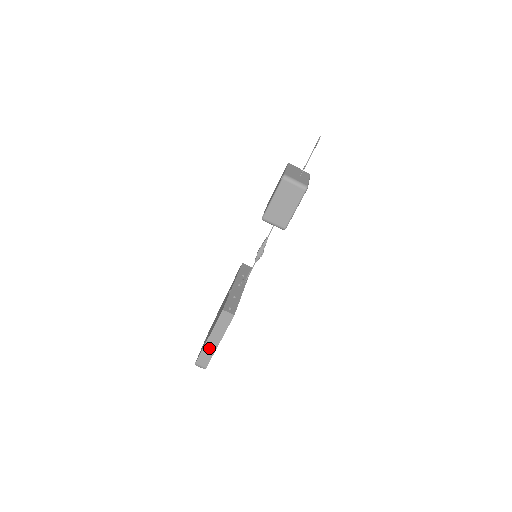
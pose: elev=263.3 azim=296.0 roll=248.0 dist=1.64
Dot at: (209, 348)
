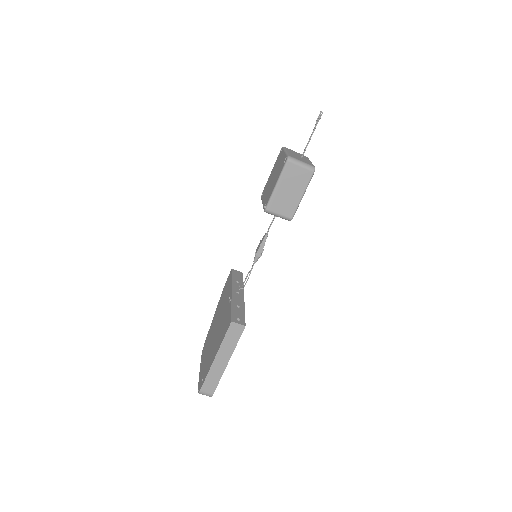
Dot at: (216, 370)
